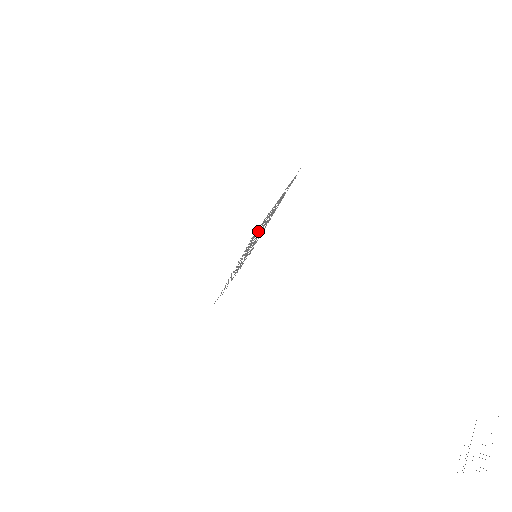
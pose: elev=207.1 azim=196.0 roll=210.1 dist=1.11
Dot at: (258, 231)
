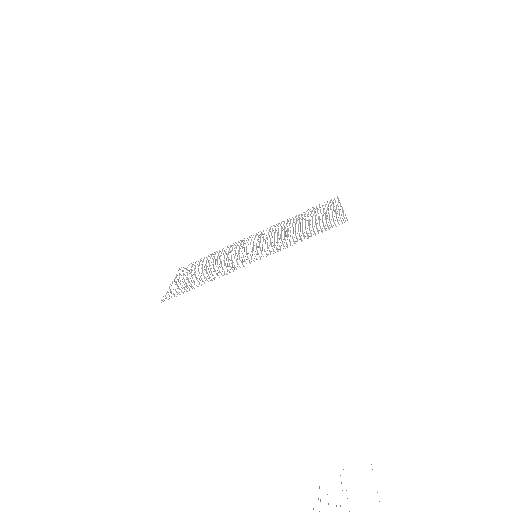
Dot at: occluded
